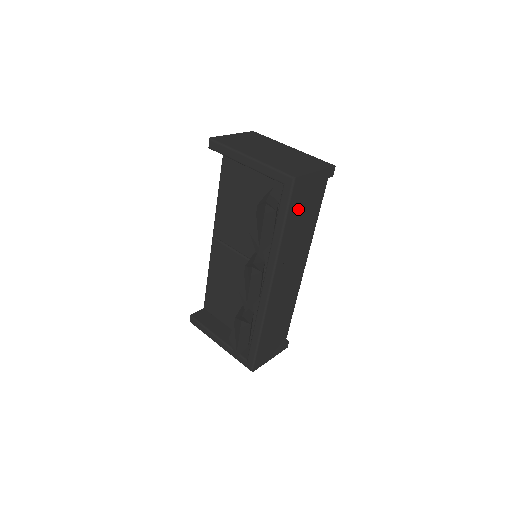
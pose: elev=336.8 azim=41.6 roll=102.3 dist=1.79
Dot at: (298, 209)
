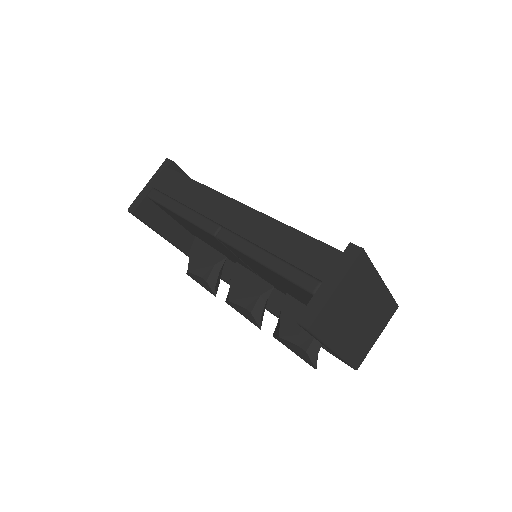
Dot at: occluded
